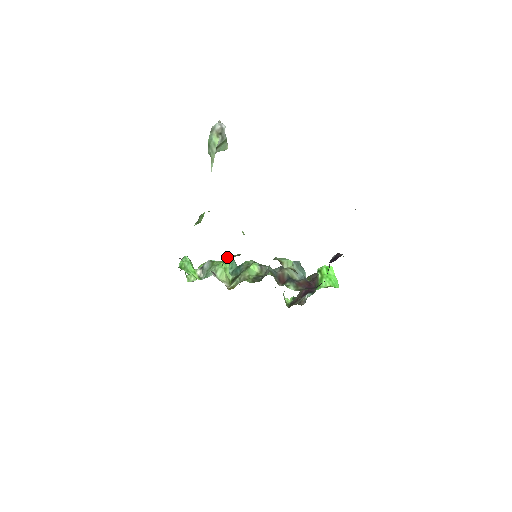
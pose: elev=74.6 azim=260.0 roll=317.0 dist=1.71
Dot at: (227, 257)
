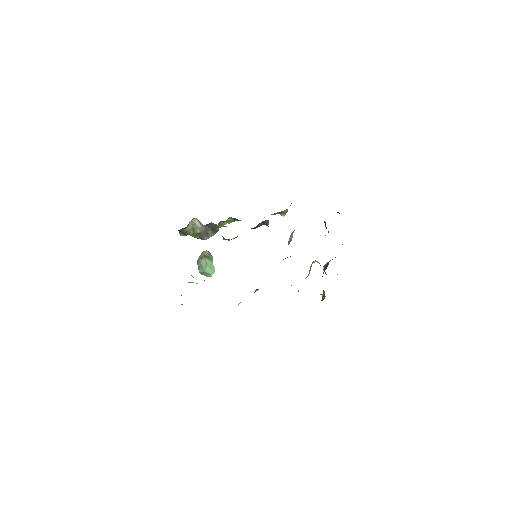
Dot at: occluded
